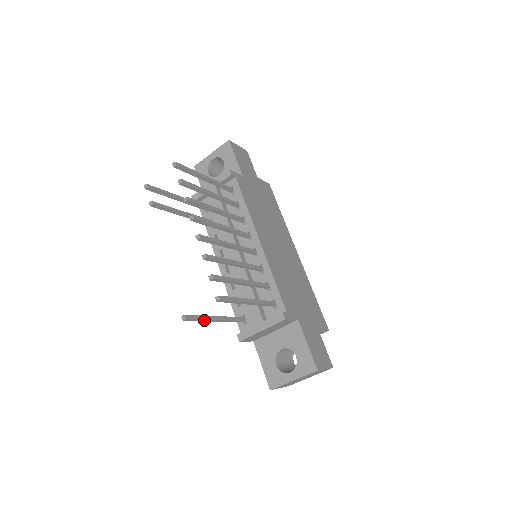
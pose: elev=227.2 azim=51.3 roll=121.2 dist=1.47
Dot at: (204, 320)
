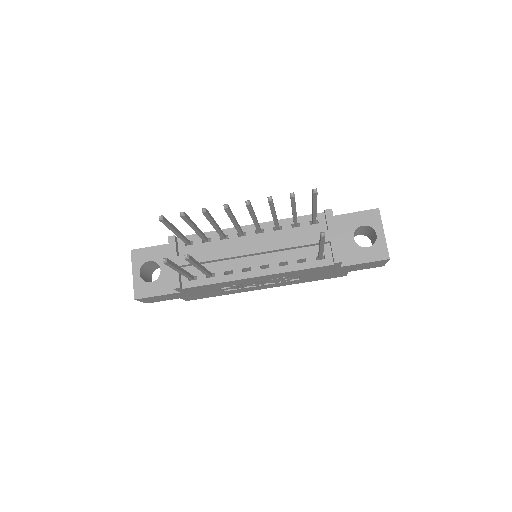
Dot at: (324, 242)
